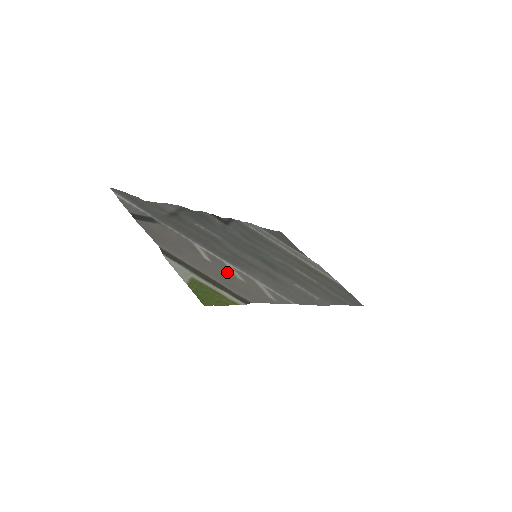
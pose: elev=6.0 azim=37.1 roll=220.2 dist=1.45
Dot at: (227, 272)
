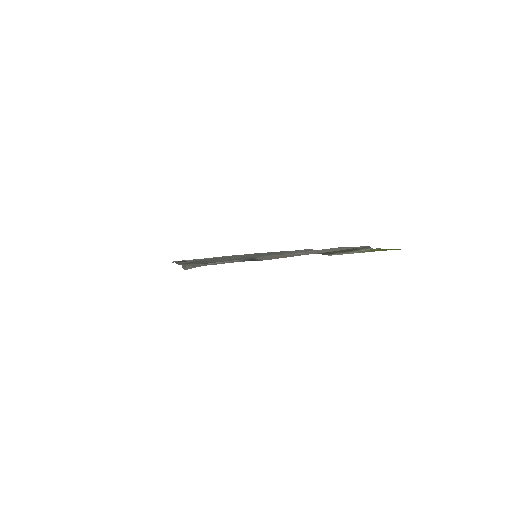
Dot at: occluded
